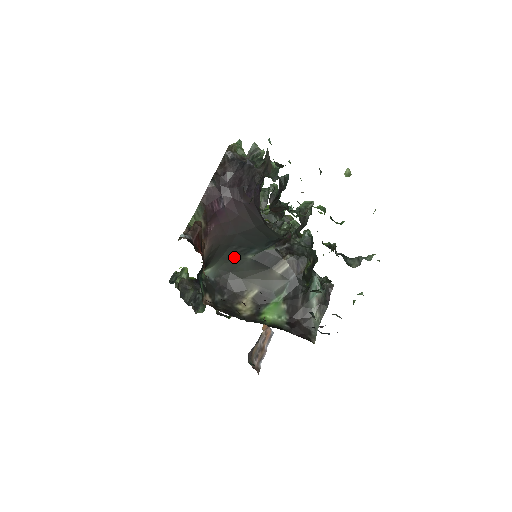
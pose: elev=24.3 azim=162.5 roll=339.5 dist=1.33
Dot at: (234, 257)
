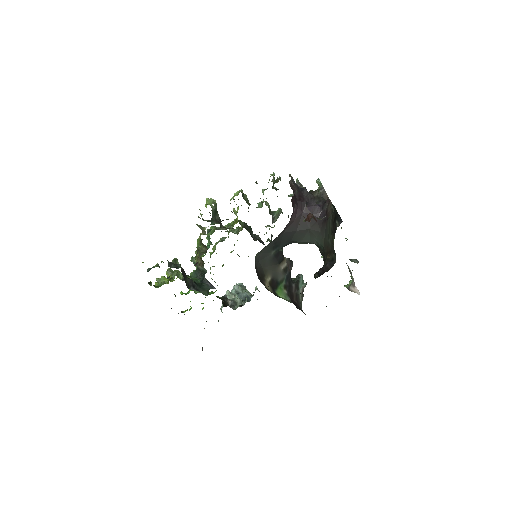
Dot at: (268, 250)
